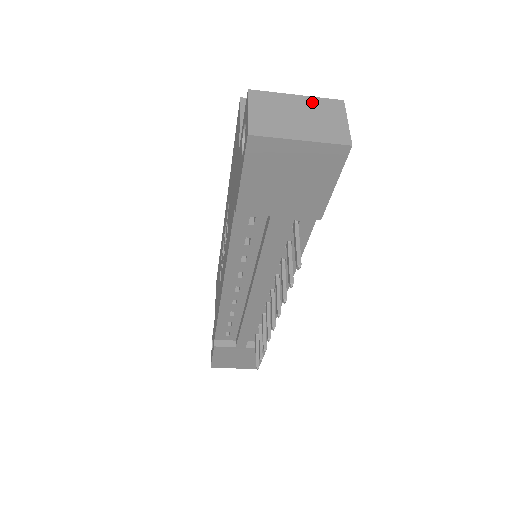
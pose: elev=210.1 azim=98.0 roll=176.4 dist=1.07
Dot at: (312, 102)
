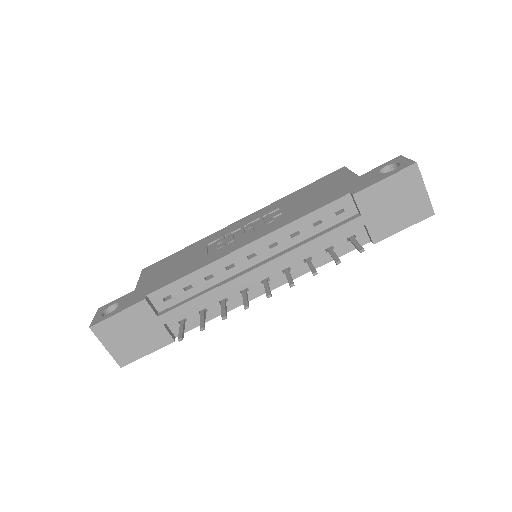
Dot at: occluded
